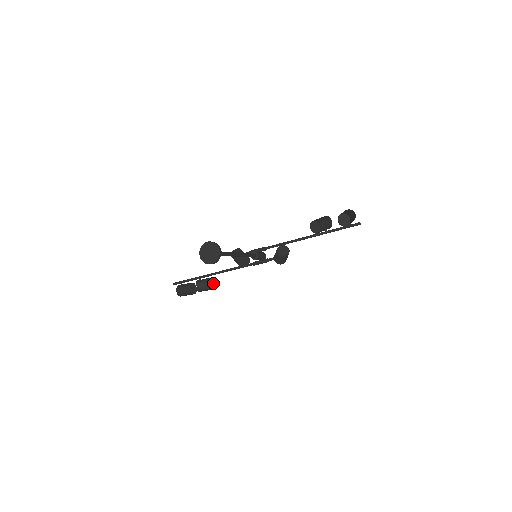
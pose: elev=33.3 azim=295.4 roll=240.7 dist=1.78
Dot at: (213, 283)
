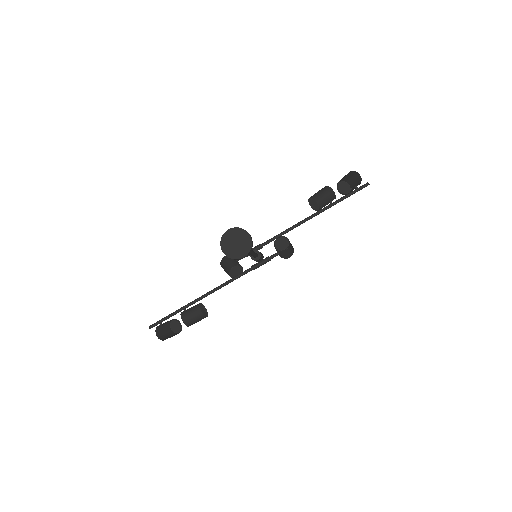
Dot at: (204, 309)
